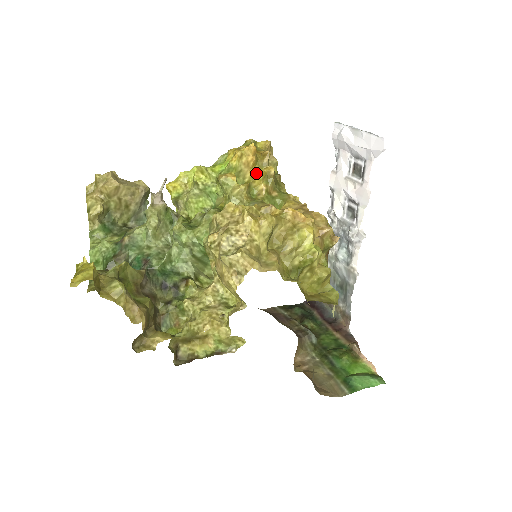
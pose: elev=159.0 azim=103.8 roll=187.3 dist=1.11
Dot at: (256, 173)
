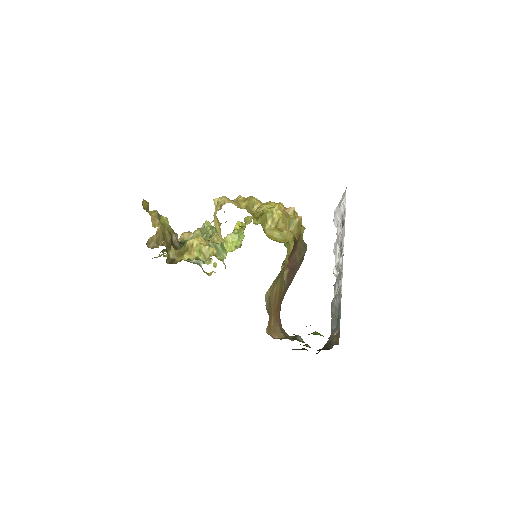
Dot at: occluded
